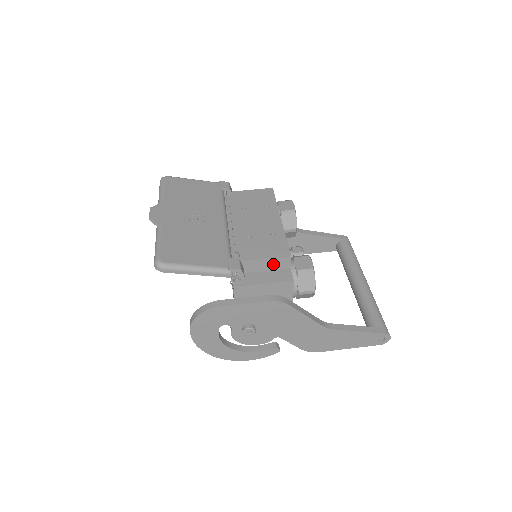
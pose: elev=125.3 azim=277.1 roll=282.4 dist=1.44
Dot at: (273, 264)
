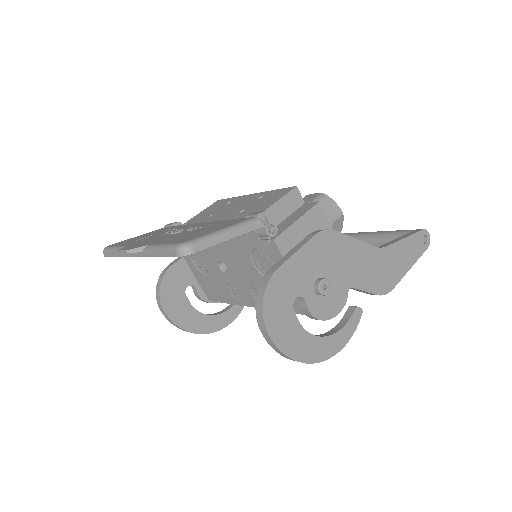
Dot at: (288, 205)
